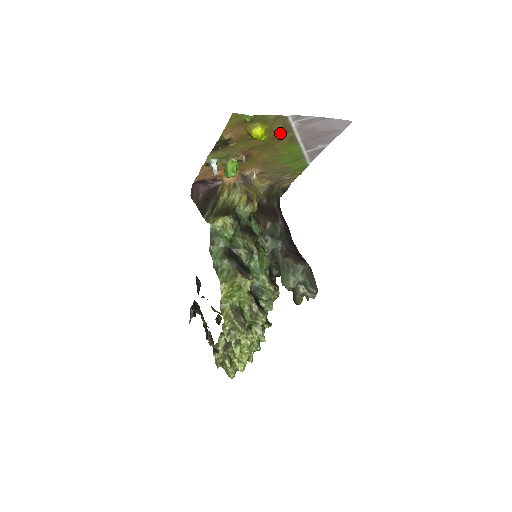
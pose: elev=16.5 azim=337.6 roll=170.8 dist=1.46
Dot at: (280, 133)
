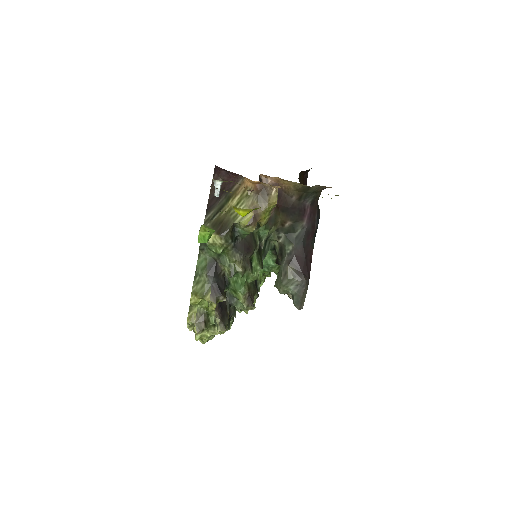
Dot at: occluded
